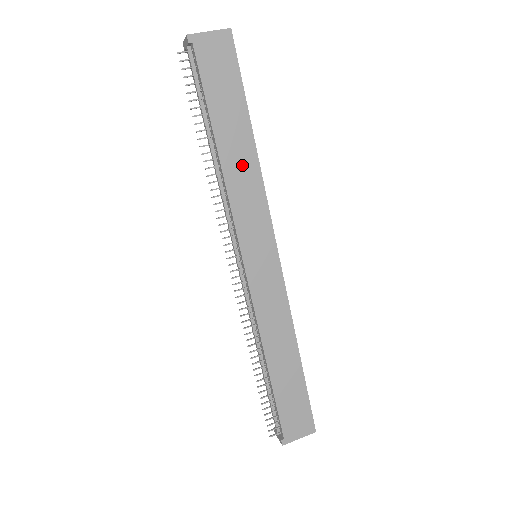
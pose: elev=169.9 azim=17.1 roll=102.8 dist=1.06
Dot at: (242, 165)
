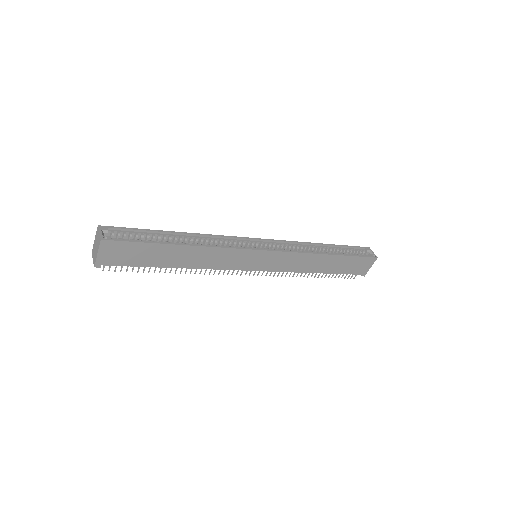
Dot at: (197, 257)
